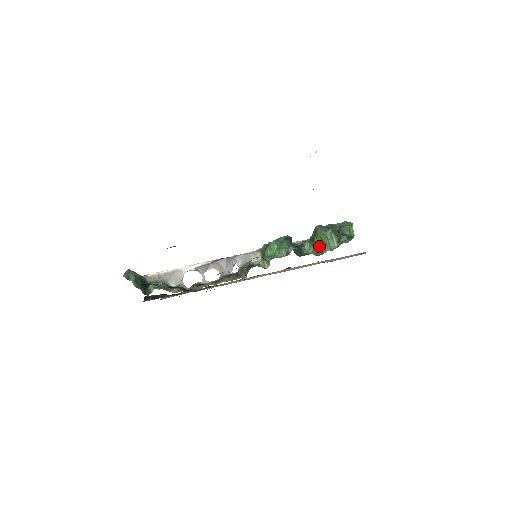
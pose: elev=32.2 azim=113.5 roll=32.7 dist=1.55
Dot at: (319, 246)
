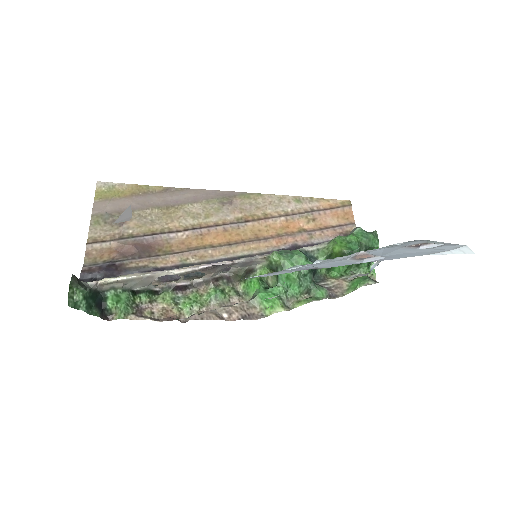
Dot at: occluded
